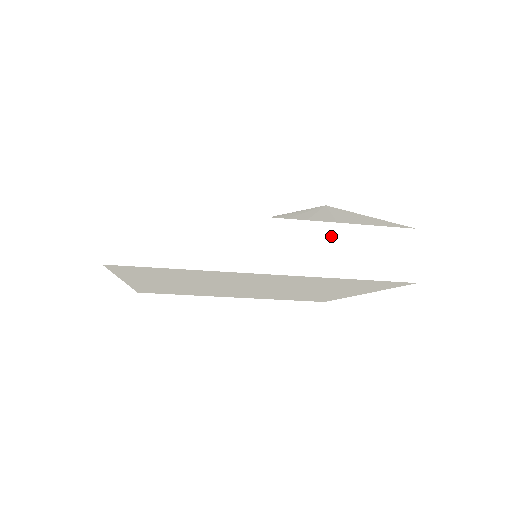
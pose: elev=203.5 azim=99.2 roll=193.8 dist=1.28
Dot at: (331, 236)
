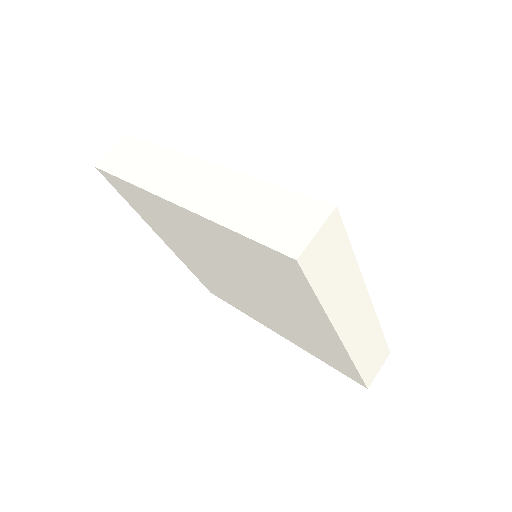
Dot at: (373, 333)
